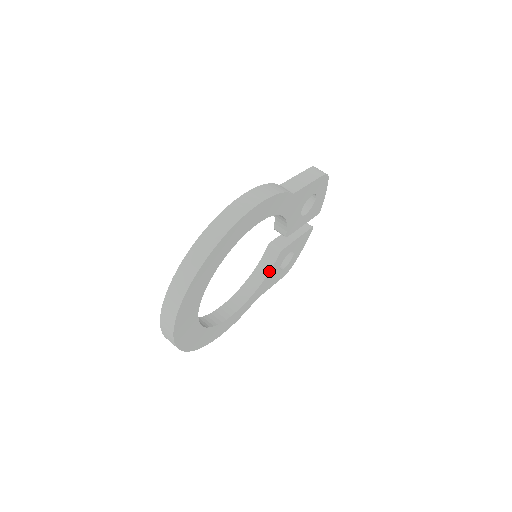
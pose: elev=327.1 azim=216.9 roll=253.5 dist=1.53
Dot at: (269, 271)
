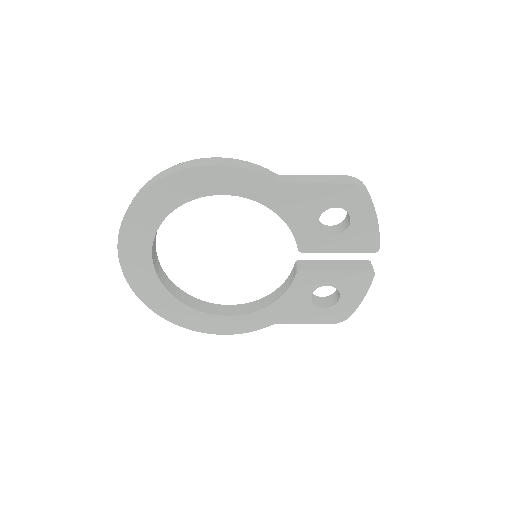
Dot at: (285, 291)
